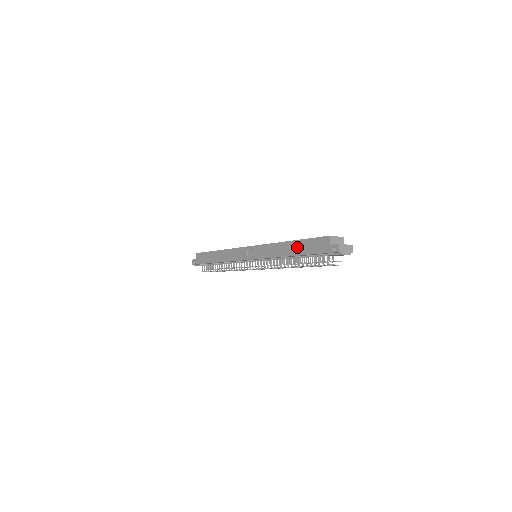
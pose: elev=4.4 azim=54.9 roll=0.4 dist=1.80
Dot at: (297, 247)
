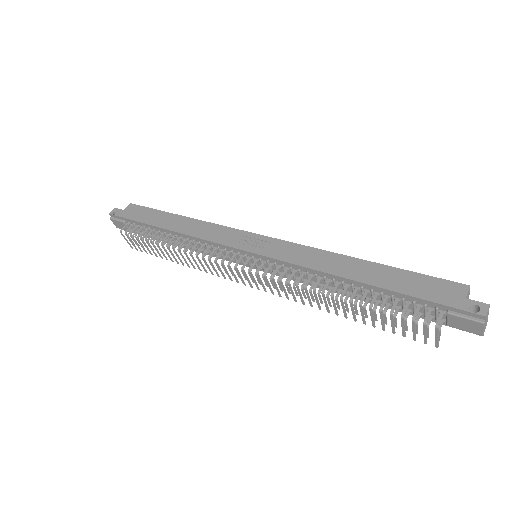
Dot at: (379, 274)
